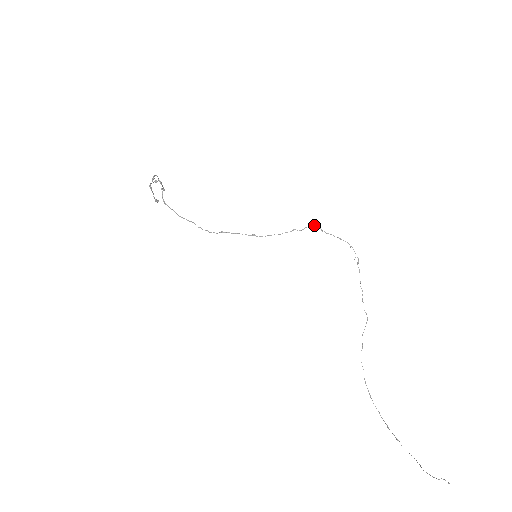
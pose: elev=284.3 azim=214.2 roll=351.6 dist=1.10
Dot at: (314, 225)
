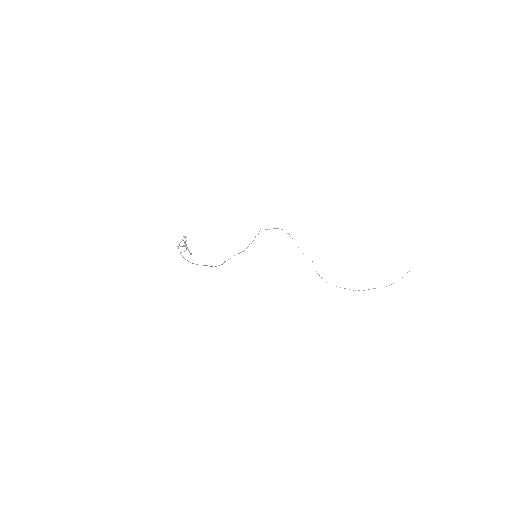
Dot at: occluded
